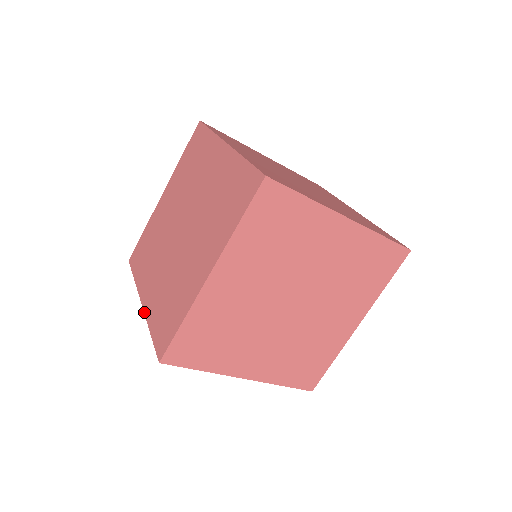
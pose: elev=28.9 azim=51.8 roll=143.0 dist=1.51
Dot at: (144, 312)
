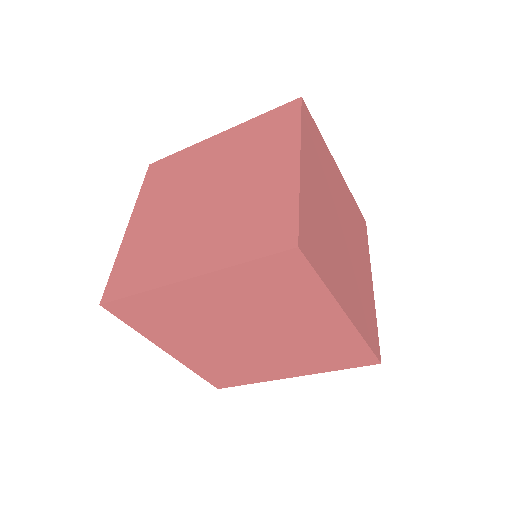
Dot at: (205, 273)
